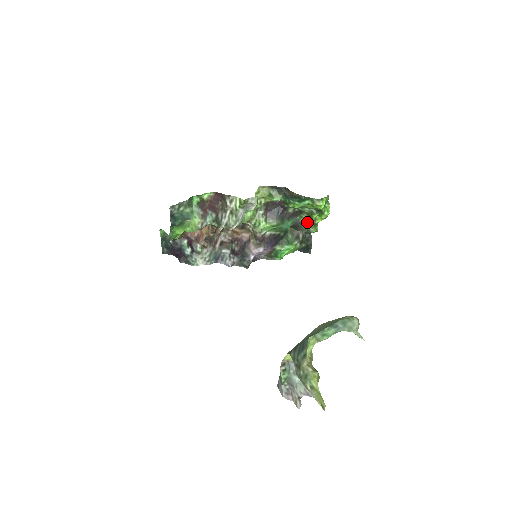
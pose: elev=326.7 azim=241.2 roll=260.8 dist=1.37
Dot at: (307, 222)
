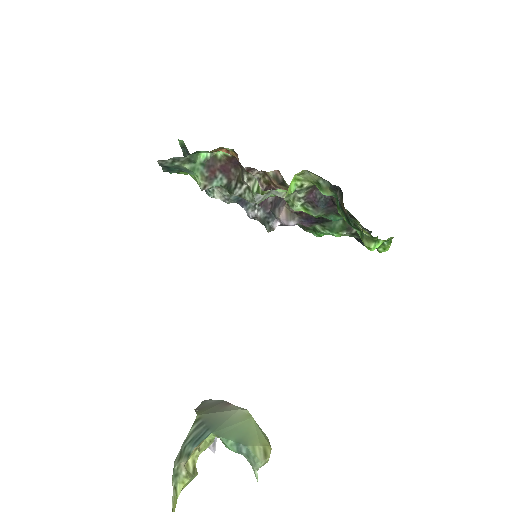
Dot at: (363, 229)
